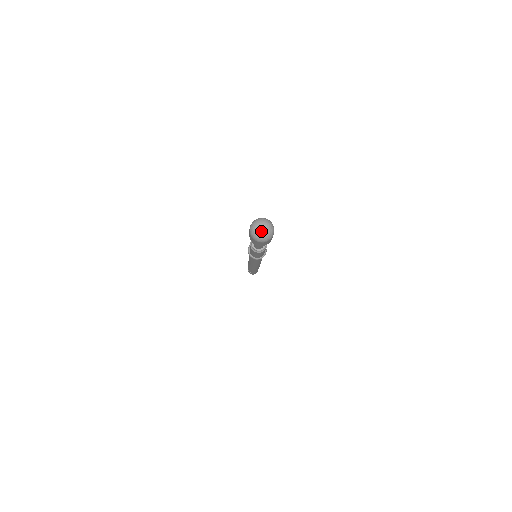
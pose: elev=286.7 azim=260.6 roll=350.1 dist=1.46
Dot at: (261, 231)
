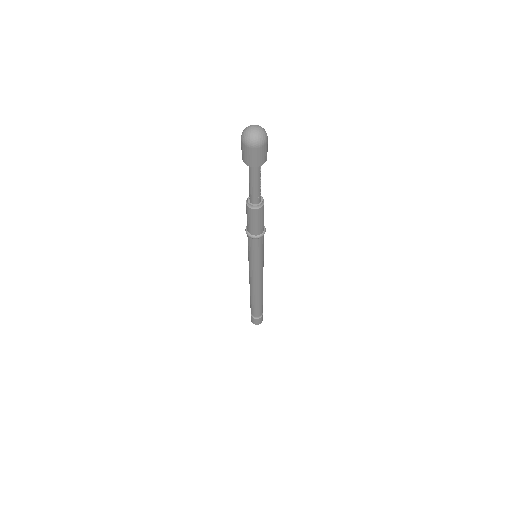
Dot at: (252, 130)
